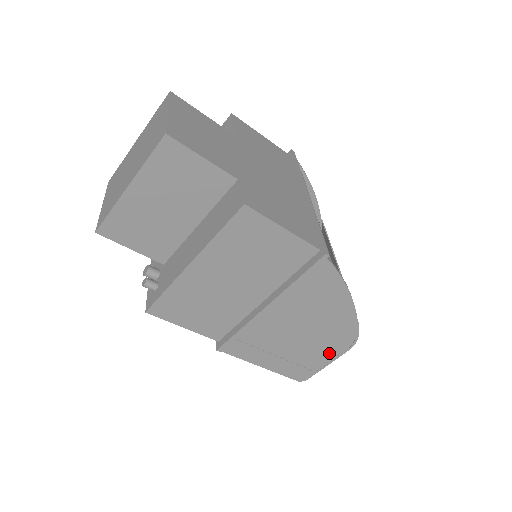
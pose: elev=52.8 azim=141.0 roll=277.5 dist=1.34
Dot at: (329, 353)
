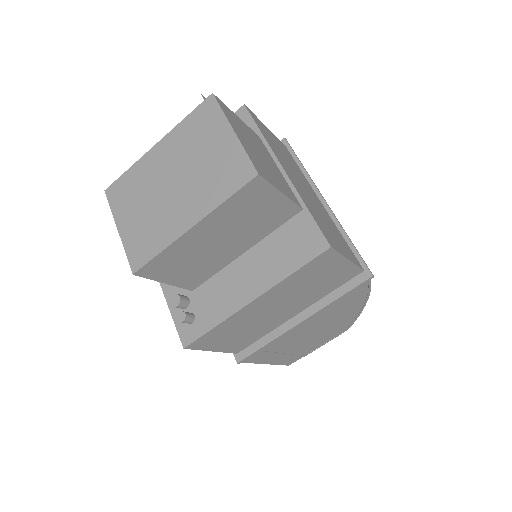
Dot at: (324, 341)
